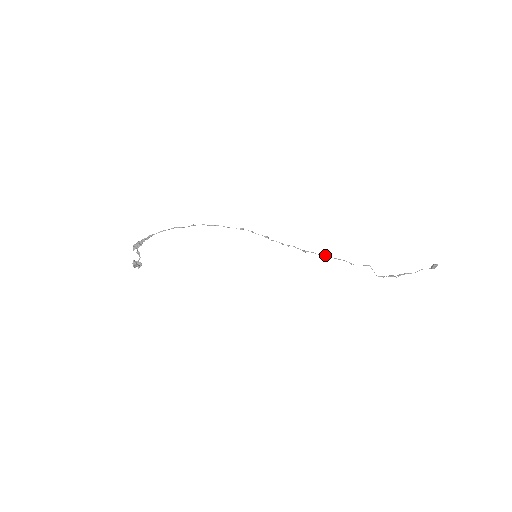
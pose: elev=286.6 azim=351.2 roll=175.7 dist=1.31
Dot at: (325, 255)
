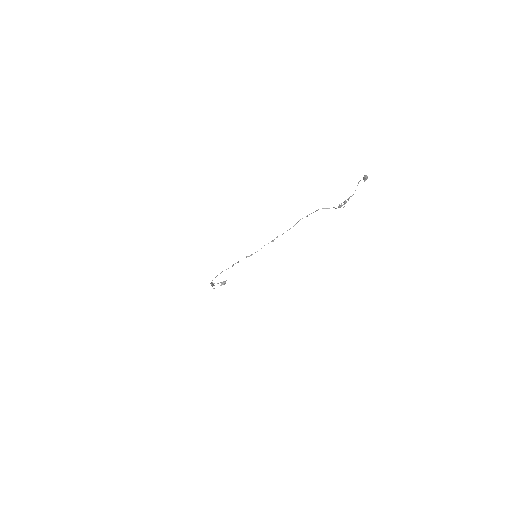
Dot at: occluded
